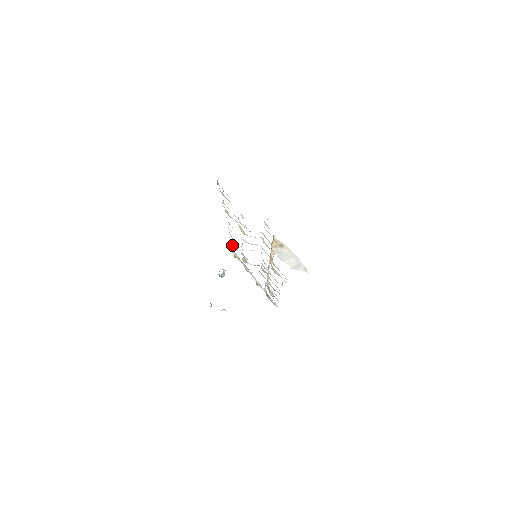
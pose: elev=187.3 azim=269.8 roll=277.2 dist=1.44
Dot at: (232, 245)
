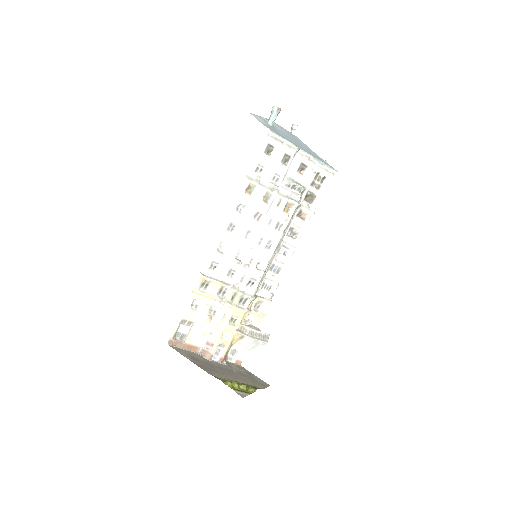
Dot at: (248, 188)
